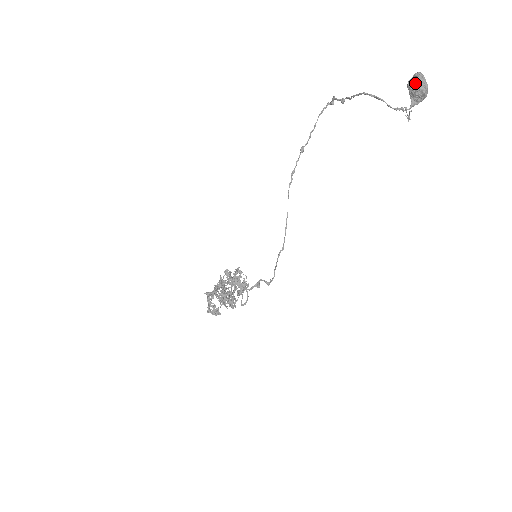
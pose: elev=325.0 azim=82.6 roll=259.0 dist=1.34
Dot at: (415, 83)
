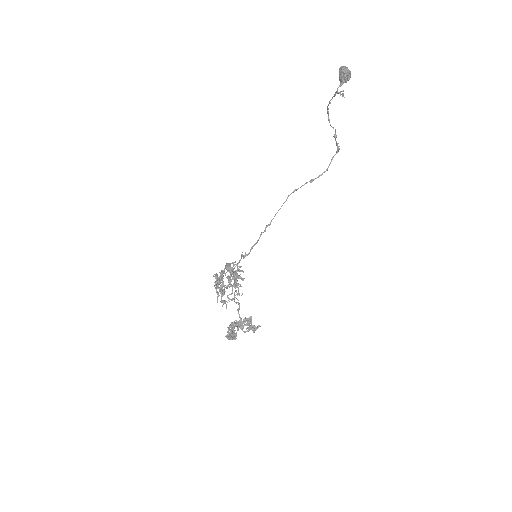
Dot at: (339, 72)
